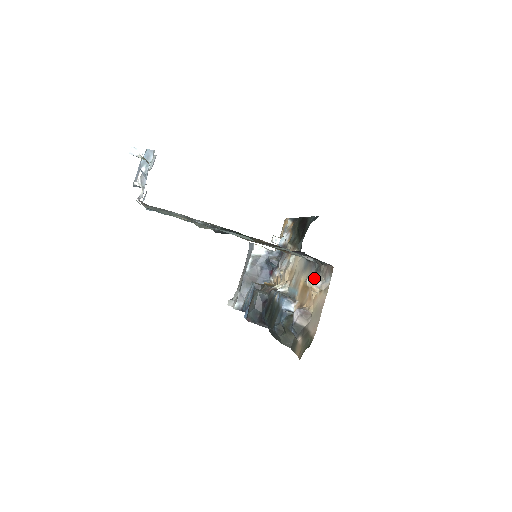
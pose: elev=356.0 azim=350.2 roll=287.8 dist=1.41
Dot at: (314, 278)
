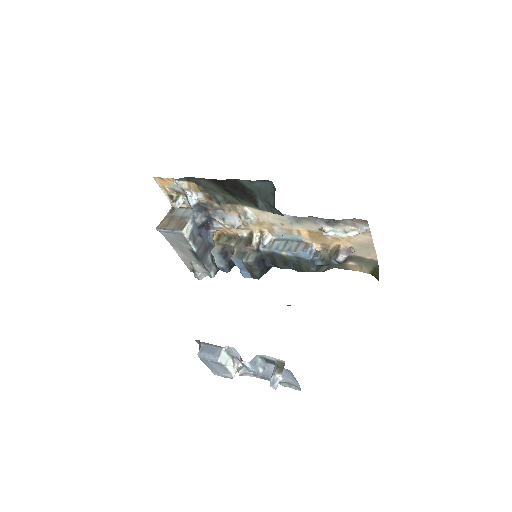
Dot at: (337, 230)
